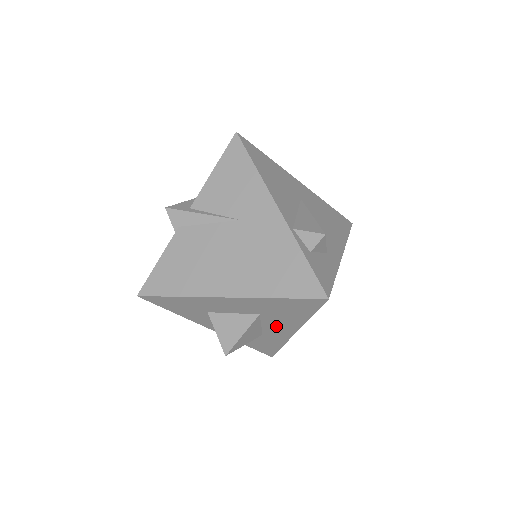
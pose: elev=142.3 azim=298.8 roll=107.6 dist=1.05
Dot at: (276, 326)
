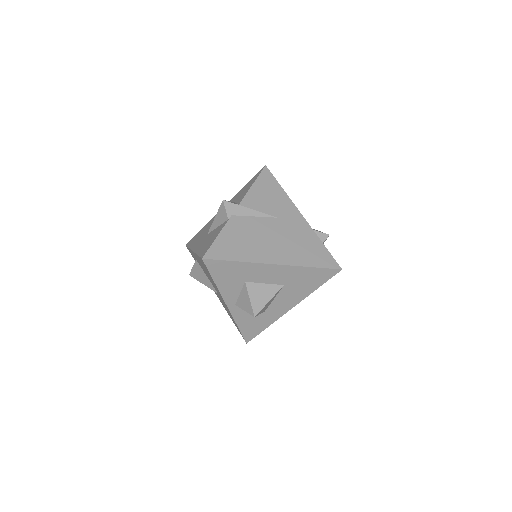
Dot at: (284, 300)
